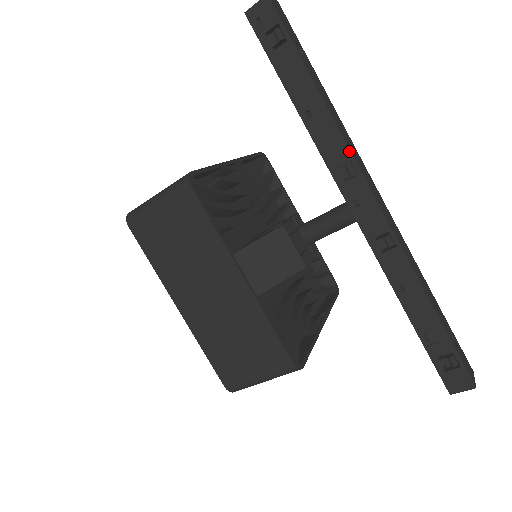
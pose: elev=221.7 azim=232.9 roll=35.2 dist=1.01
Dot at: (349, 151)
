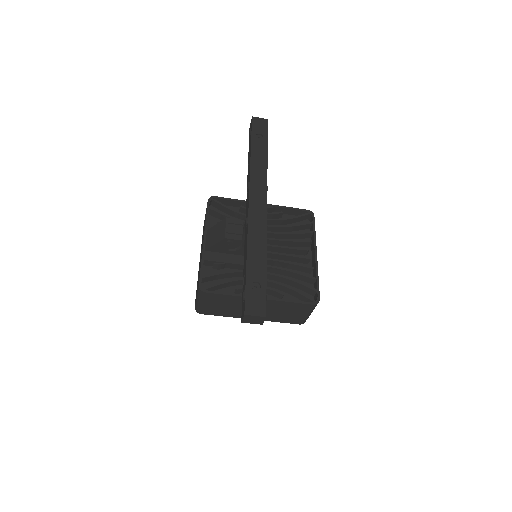
Dot at: (250, 177)
